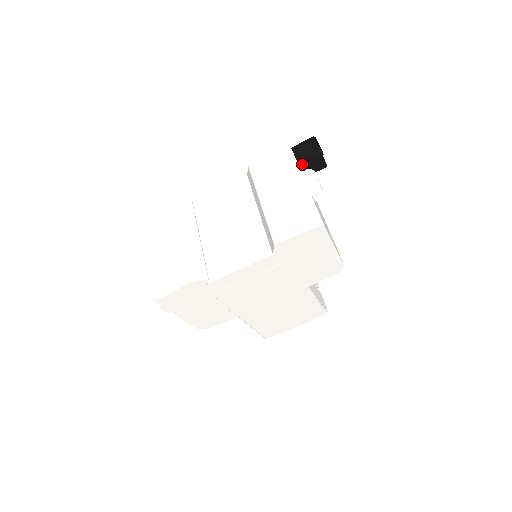
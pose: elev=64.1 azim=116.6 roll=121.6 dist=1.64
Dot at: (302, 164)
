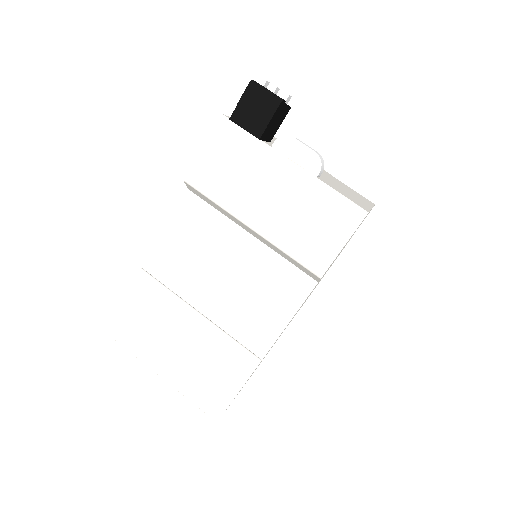
Dot at: (264, 135)
